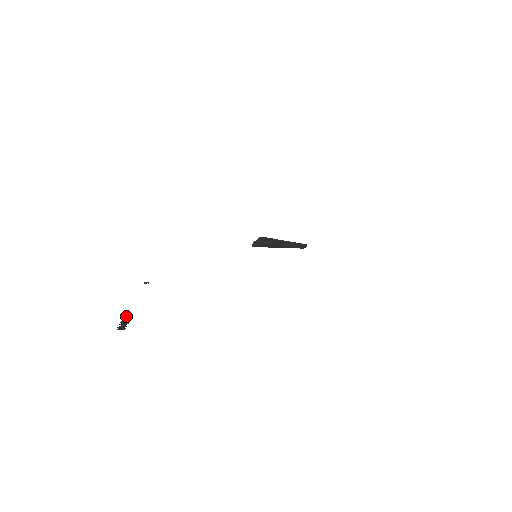
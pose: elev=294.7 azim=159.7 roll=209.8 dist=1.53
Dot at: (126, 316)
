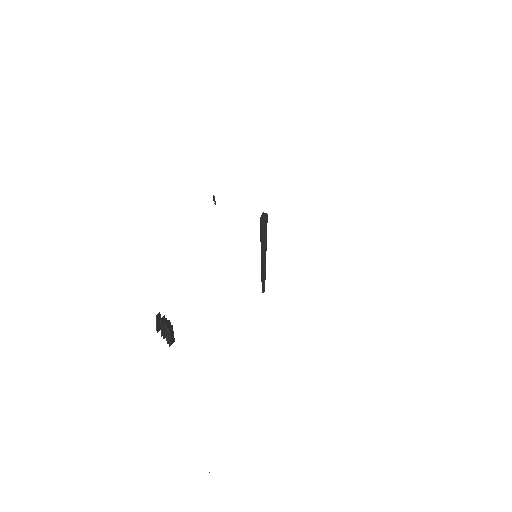
Dot at: (156, 328)
